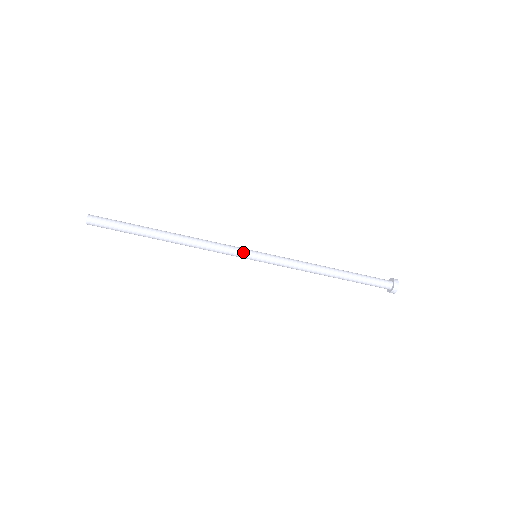
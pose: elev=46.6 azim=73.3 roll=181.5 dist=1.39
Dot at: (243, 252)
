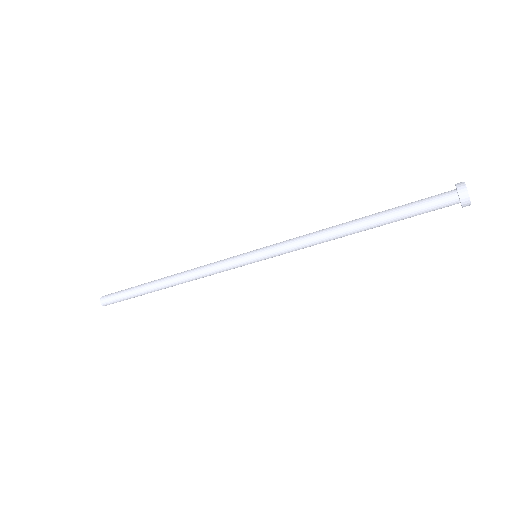
Dot at: (238, 262)
